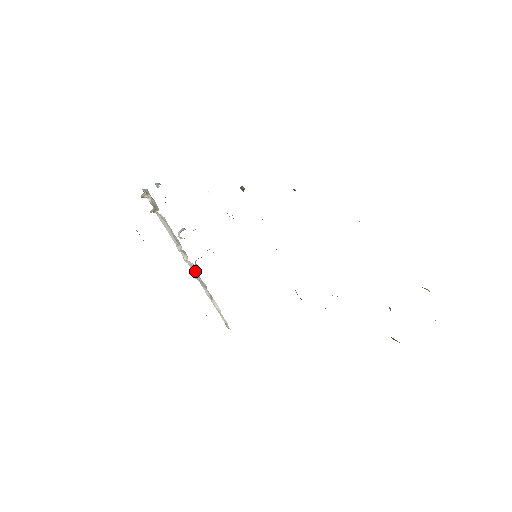
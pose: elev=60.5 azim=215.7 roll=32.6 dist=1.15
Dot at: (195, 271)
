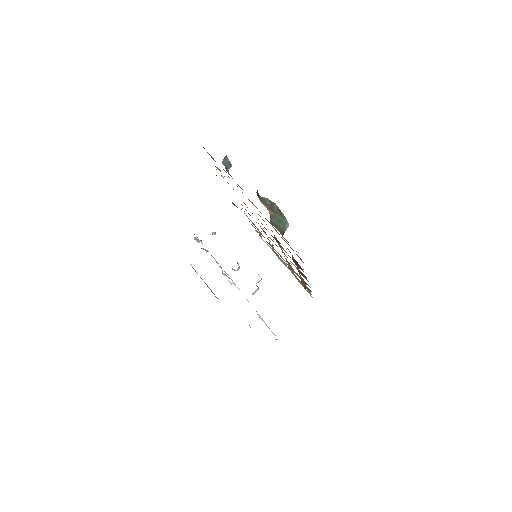
Dot at: occluded
